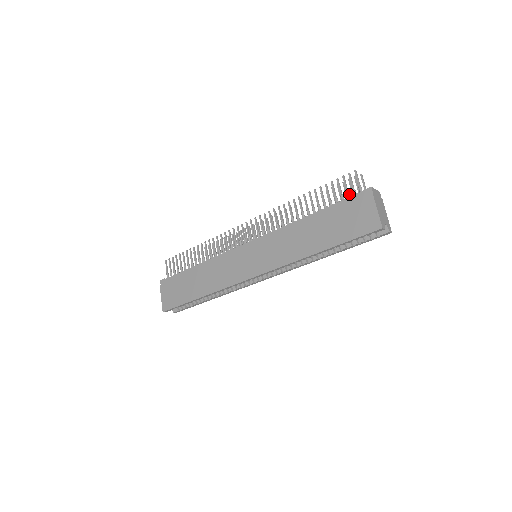
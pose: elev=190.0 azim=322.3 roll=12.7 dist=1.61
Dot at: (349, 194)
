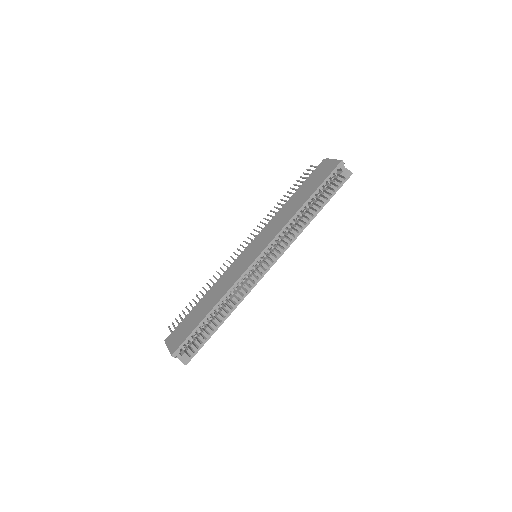
Dot at: occluded
